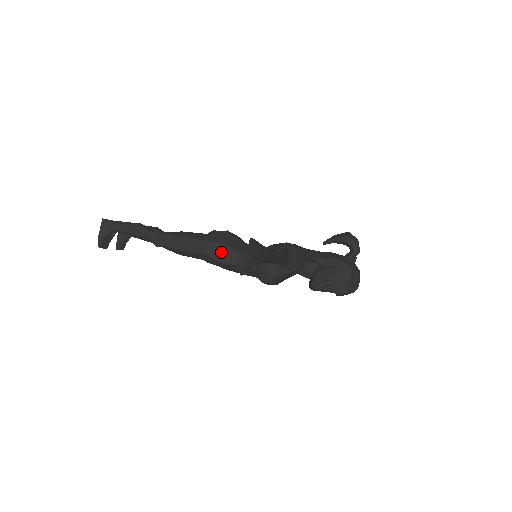
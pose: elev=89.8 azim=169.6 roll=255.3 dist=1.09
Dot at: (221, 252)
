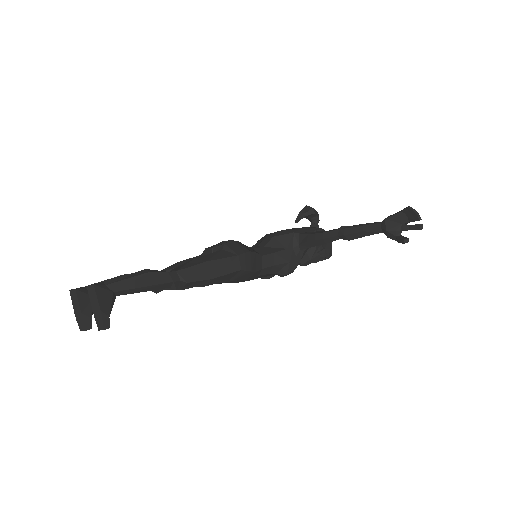
Dot at: (251, 261)
